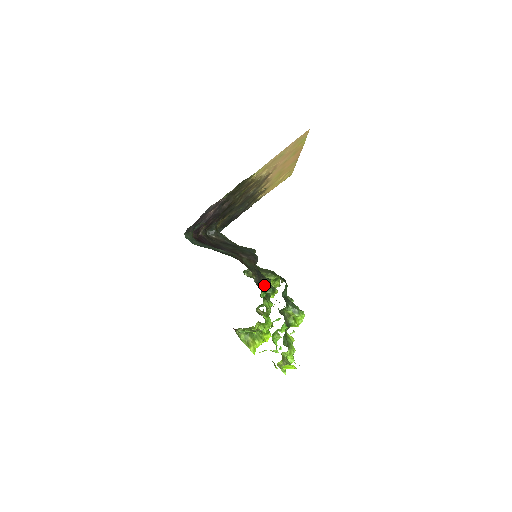
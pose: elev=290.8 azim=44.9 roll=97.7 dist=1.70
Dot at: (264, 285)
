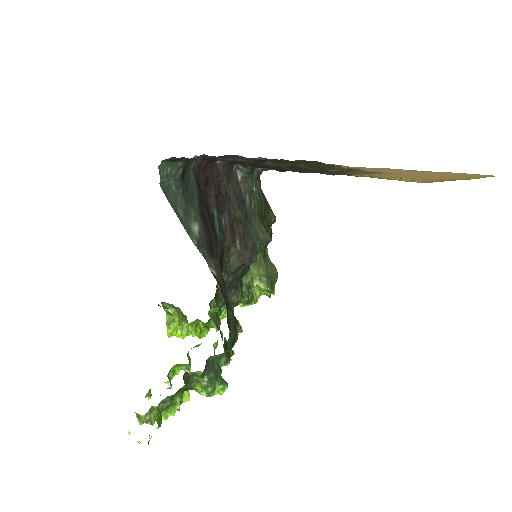
Dot at: occluded
